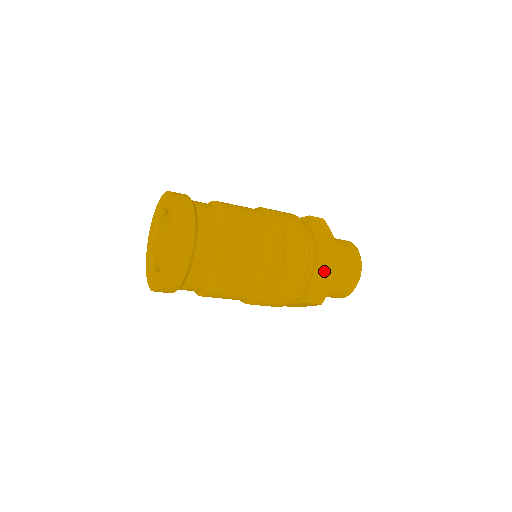
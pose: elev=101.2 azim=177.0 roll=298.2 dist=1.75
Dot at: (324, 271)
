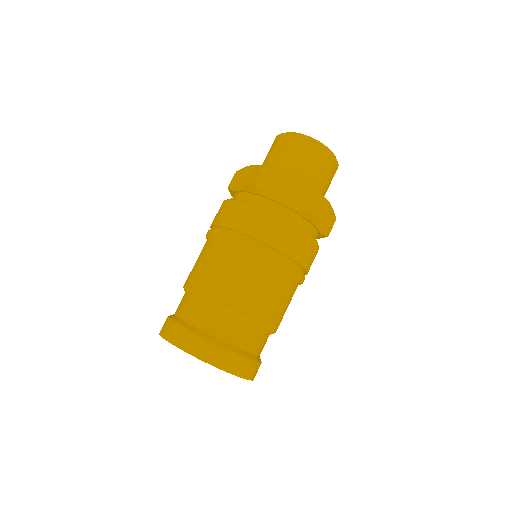
Dot at: (319, 213)
